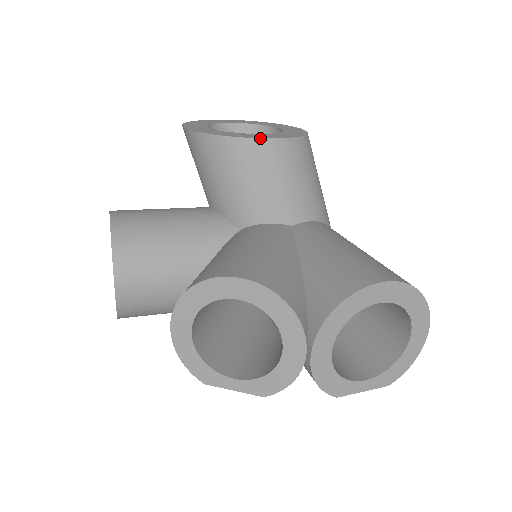
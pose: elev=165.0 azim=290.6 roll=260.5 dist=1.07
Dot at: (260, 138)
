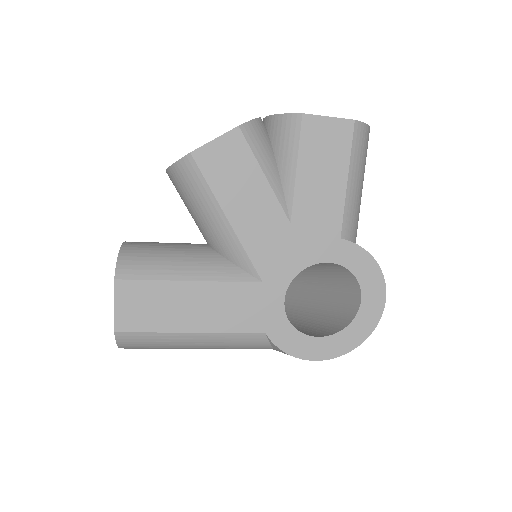
Dot at: occluded
